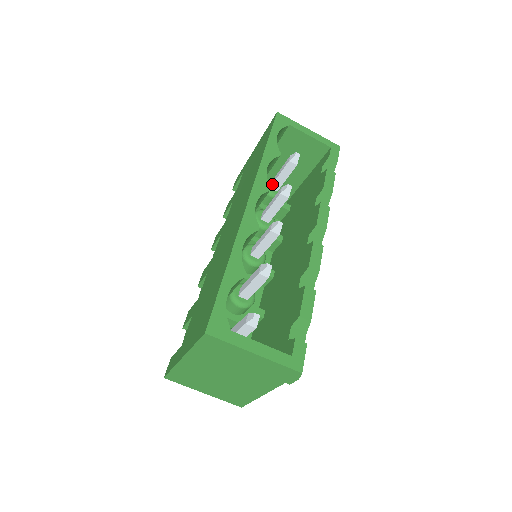
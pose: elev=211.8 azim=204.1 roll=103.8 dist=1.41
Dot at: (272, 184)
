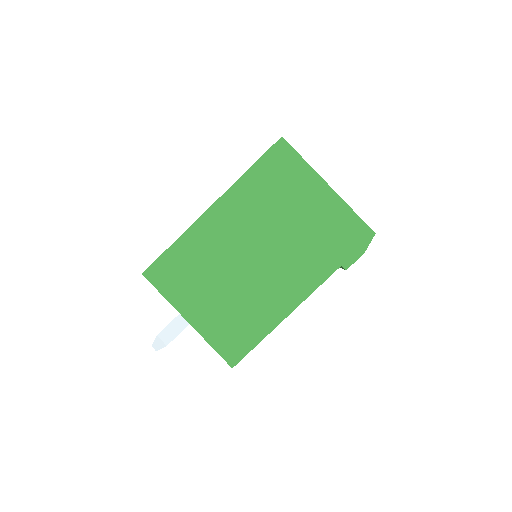
Dot at: occluded
